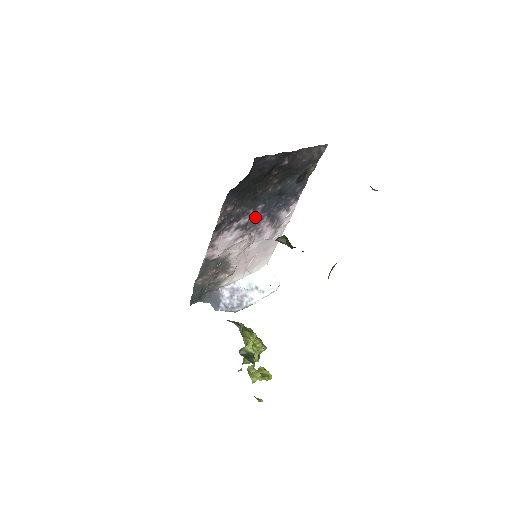
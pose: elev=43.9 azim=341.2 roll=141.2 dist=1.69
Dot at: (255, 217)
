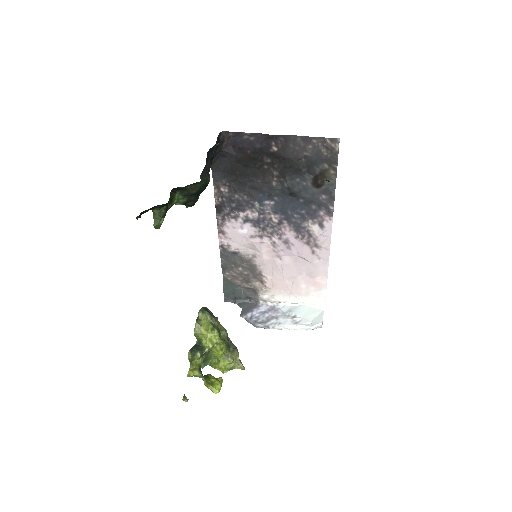
Dot at: (268, 215)
